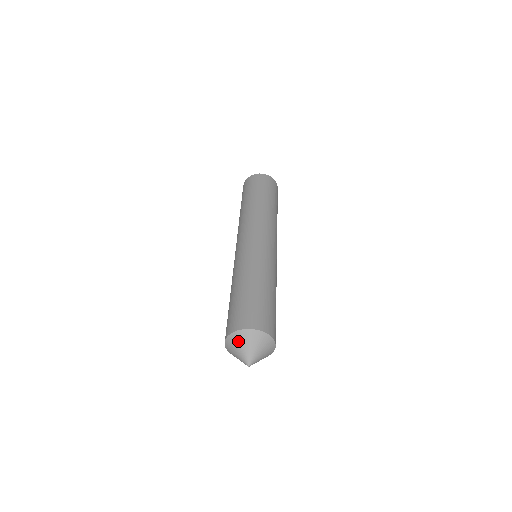
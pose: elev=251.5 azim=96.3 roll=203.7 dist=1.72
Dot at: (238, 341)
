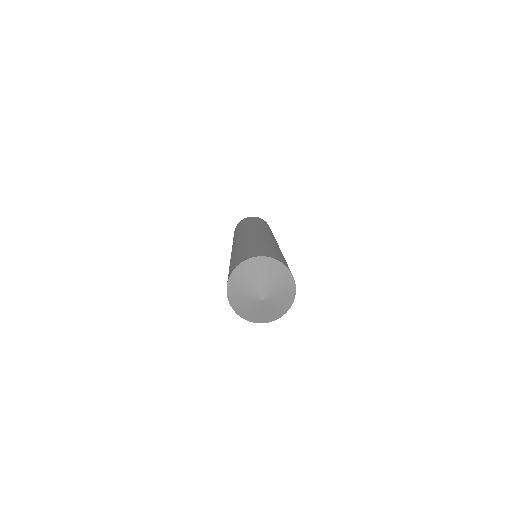
Dot at: (253, 269)
